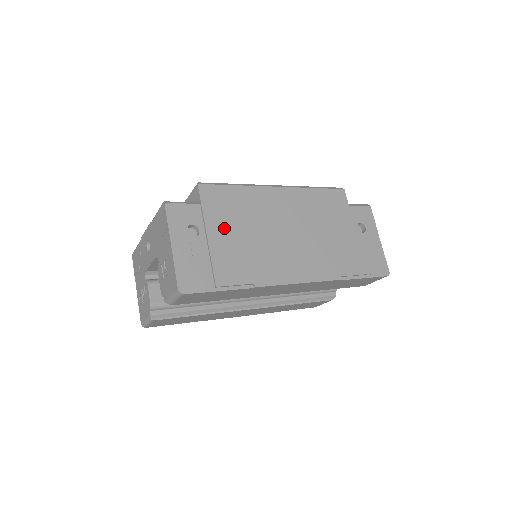
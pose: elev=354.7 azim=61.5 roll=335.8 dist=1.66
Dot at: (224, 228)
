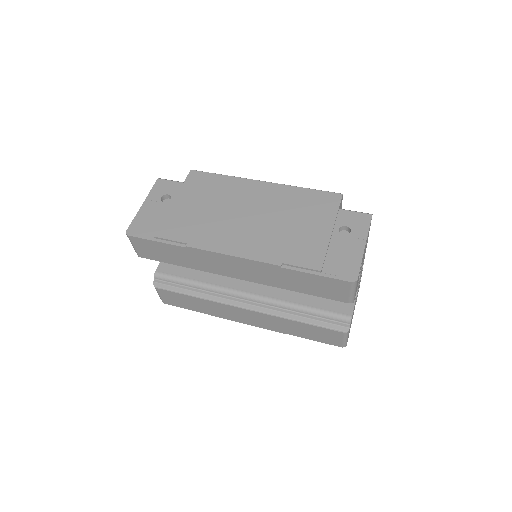
Dot at: (190, 201)
